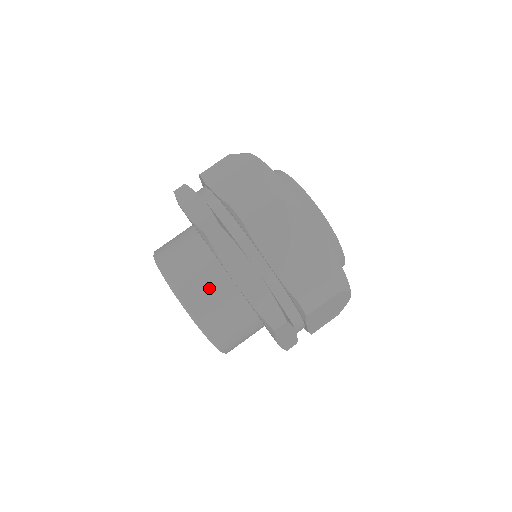
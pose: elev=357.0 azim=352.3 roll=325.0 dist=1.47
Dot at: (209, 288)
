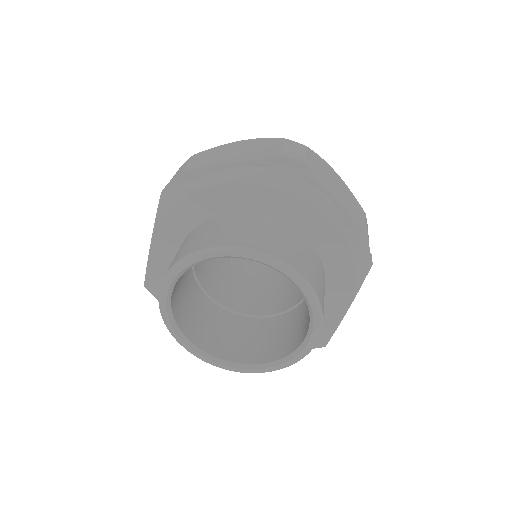
Dot at: (297, 248)
